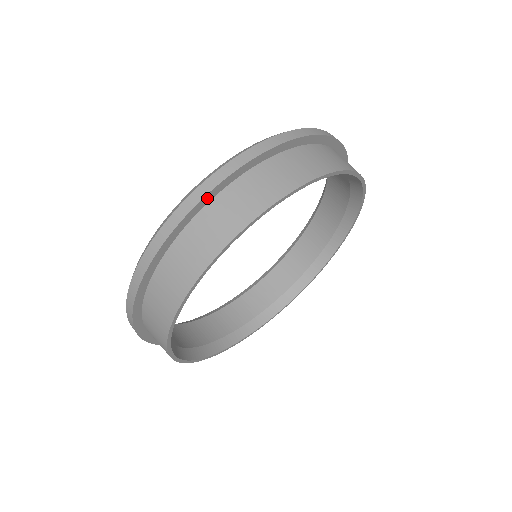
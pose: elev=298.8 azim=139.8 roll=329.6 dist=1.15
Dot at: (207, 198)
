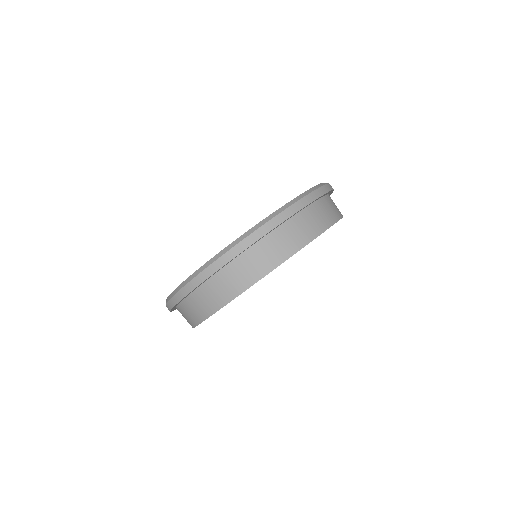
Dot at: (178, 303)
